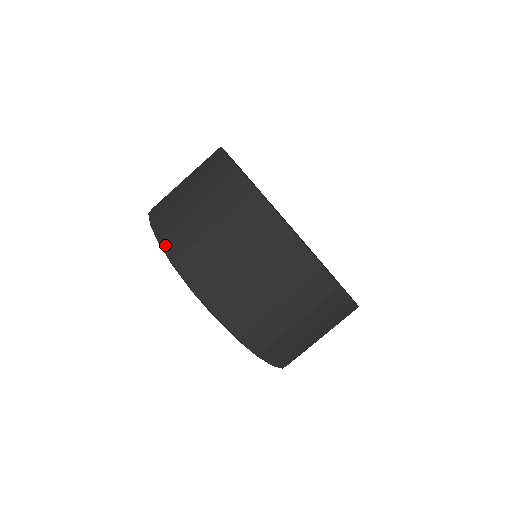
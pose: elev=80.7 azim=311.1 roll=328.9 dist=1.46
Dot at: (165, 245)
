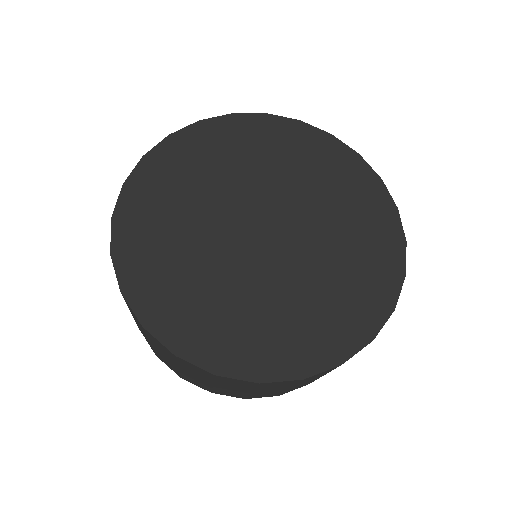
Dot at: occluded
